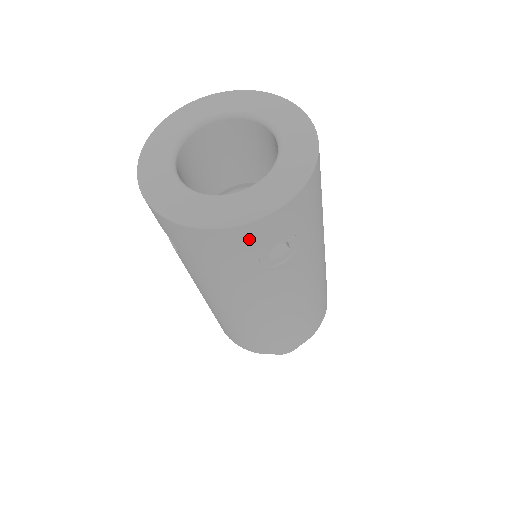
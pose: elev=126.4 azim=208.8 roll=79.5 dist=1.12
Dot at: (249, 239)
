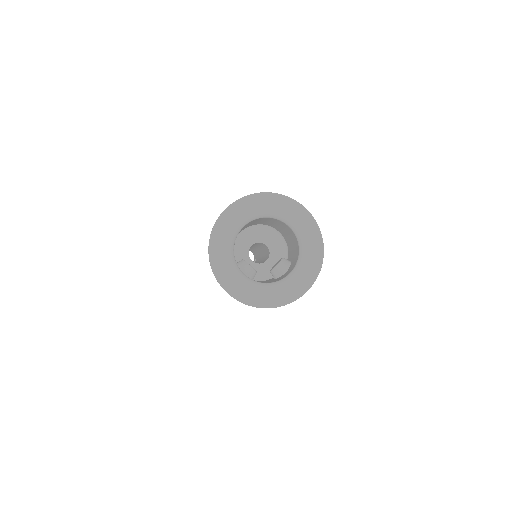
Dot at: occluded
